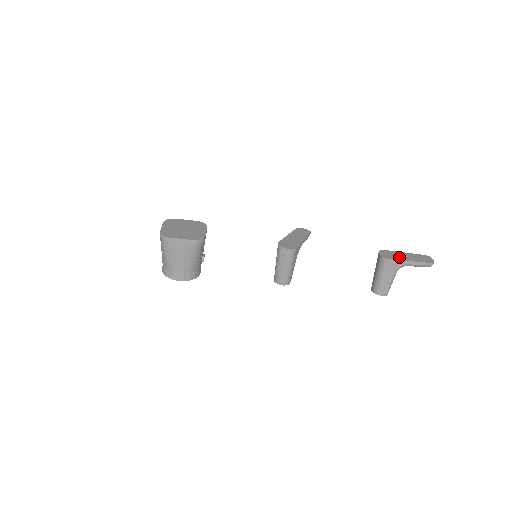
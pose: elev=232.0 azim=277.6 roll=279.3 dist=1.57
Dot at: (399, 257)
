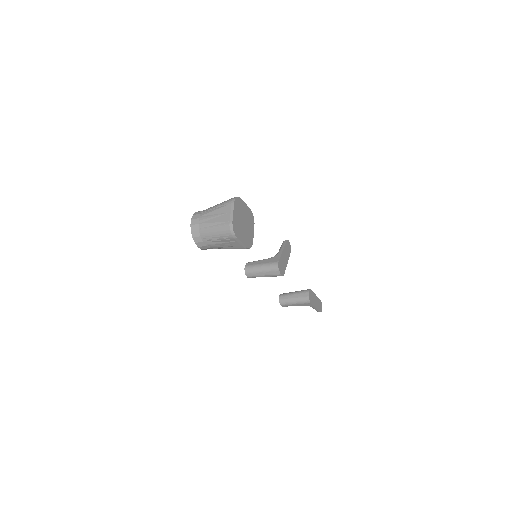
Dot at: (314, 301)
